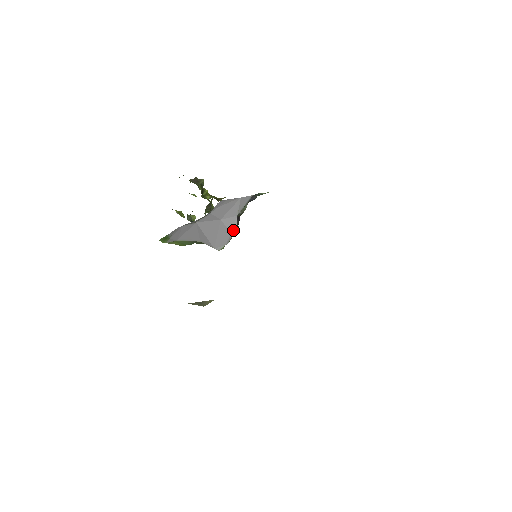
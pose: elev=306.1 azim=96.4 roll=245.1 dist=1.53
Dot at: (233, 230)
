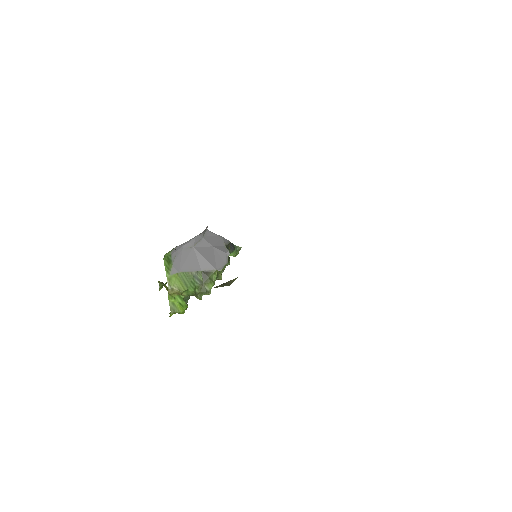
Dot at: (227, 252)
